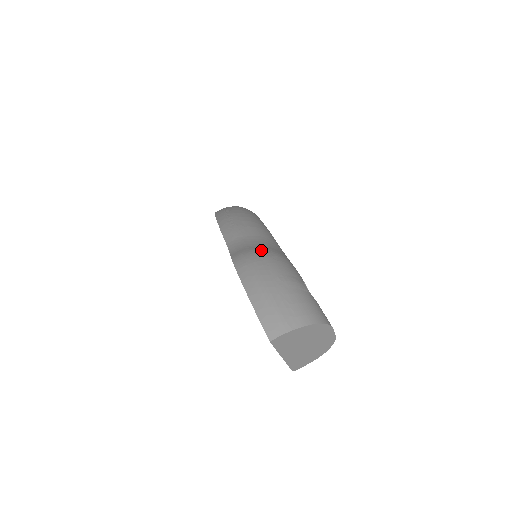
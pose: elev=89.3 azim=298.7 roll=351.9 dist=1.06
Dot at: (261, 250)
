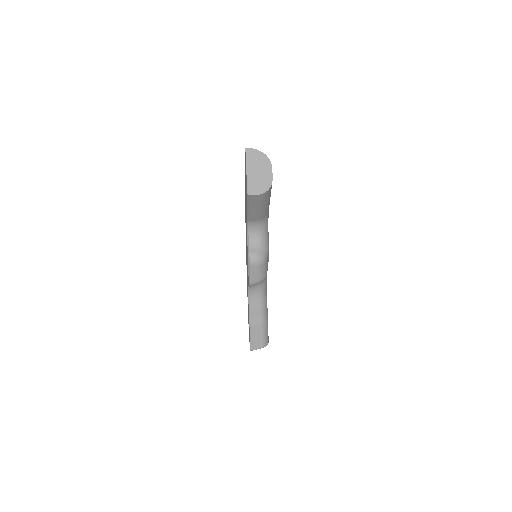
Dot at: occluded
